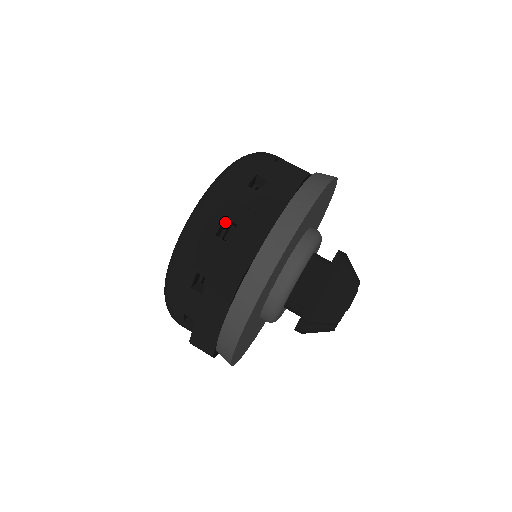
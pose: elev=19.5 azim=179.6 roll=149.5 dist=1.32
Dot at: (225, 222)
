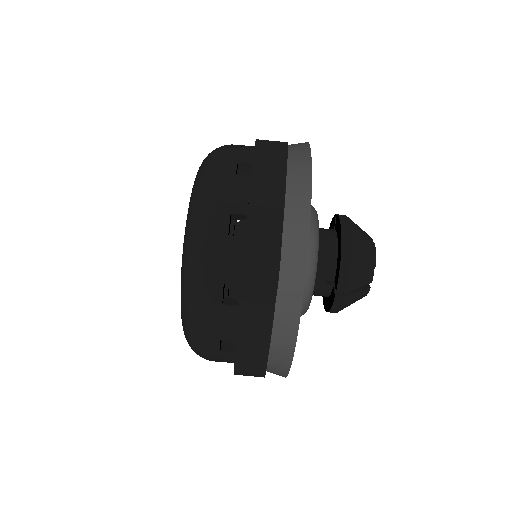
Dot at: (230, 219)
